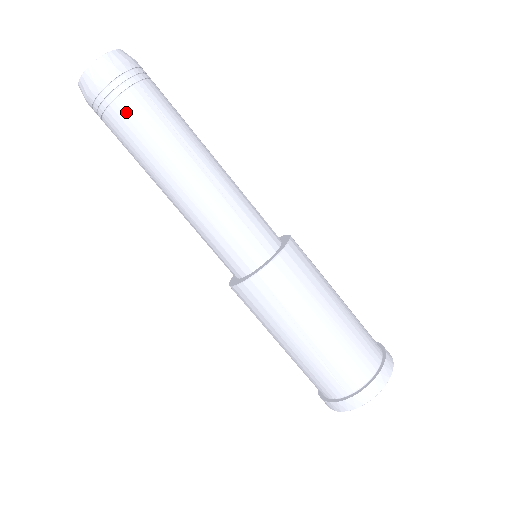
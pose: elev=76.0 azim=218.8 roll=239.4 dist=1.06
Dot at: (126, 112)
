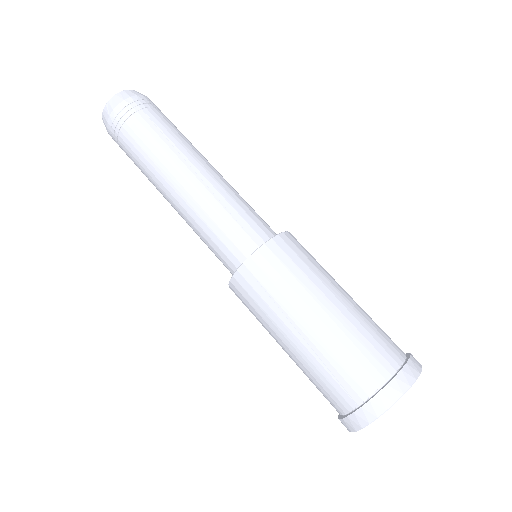
Dot at: (131, 133)
